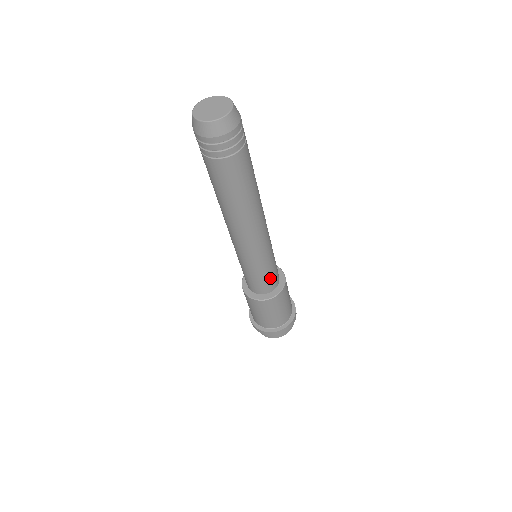
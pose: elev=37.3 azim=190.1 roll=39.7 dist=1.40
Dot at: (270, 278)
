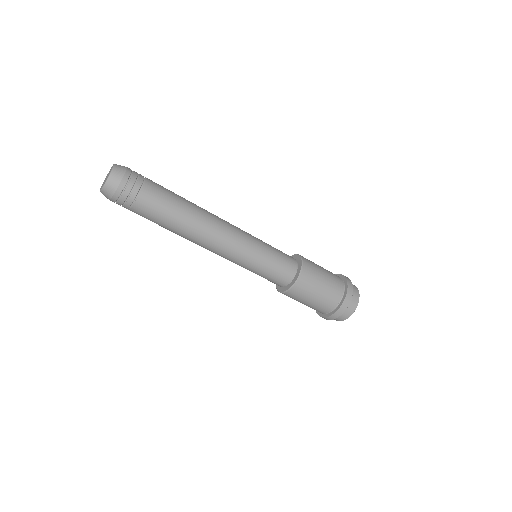
Dot at: (277, 270)
